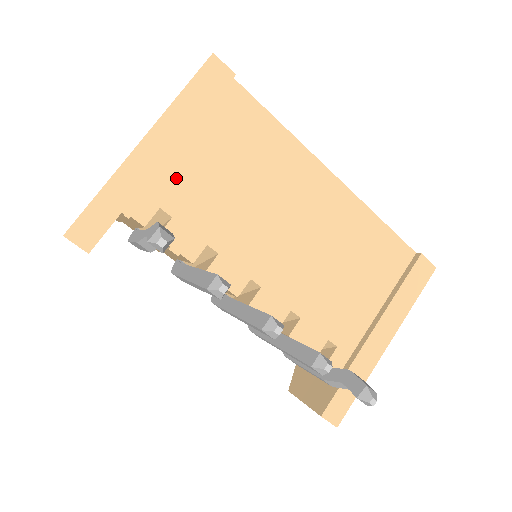
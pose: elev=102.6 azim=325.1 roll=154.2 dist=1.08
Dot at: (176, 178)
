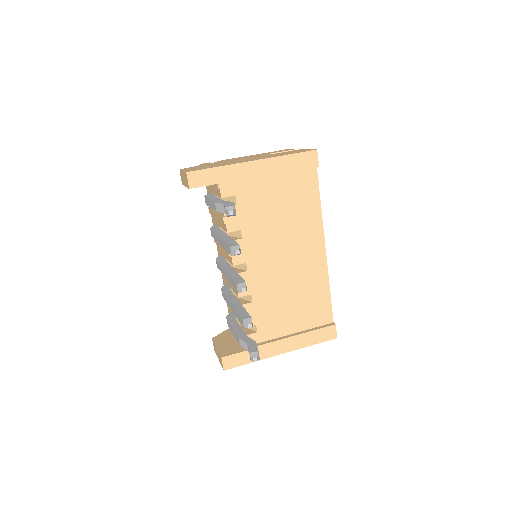
Dot at: (254, 189)
